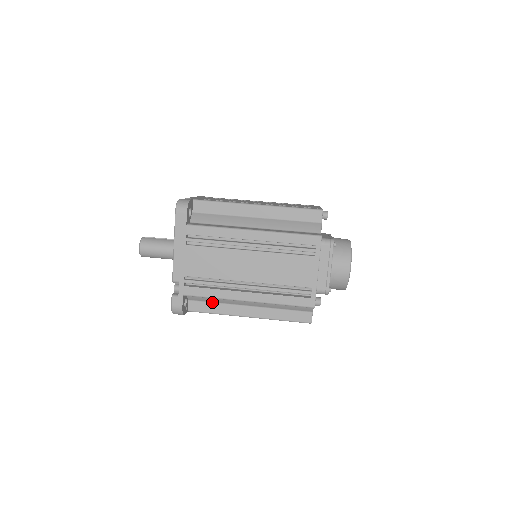
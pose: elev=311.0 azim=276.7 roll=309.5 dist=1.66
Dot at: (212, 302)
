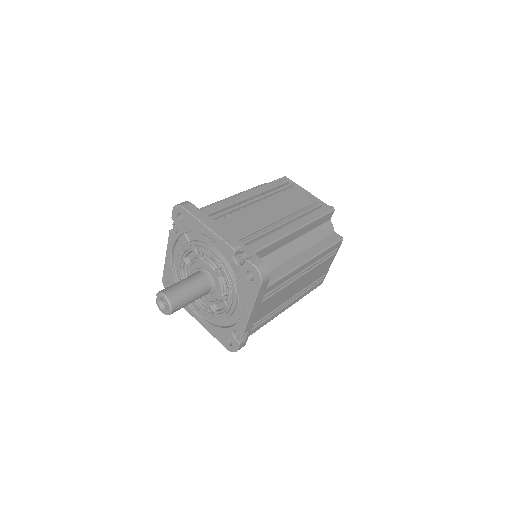
Dot at: (274, 268)
